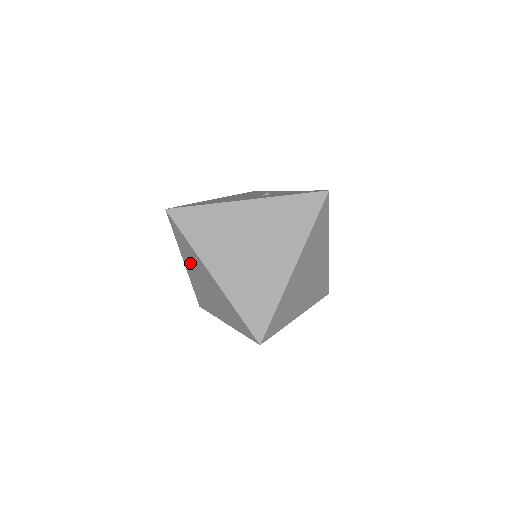
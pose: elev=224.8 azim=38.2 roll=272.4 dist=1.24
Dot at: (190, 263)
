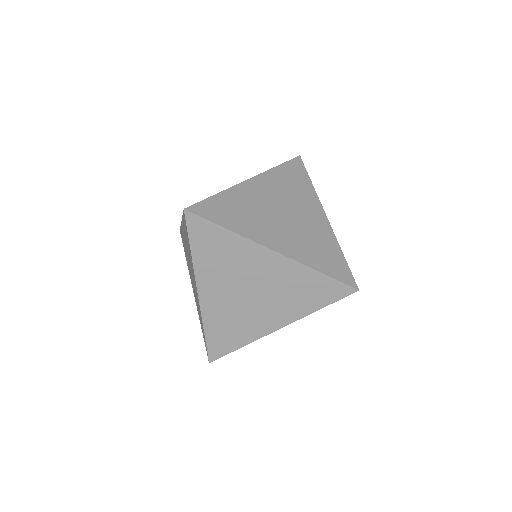
Dot at: (218, 276)
